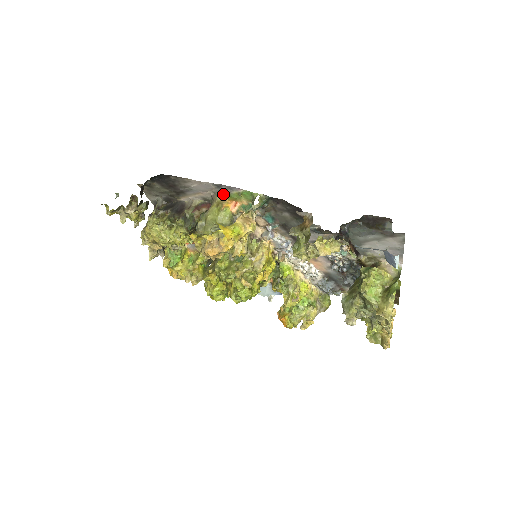
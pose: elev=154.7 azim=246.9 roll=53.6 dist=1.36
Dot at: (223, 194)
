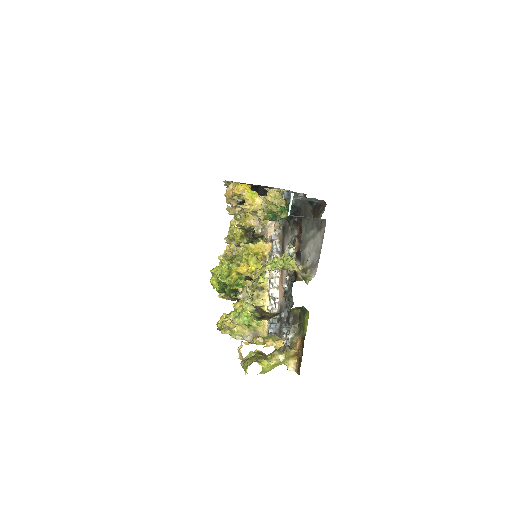
Dot at: occluded
